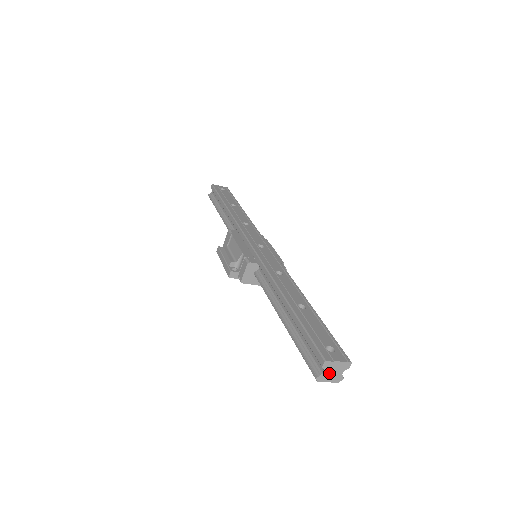
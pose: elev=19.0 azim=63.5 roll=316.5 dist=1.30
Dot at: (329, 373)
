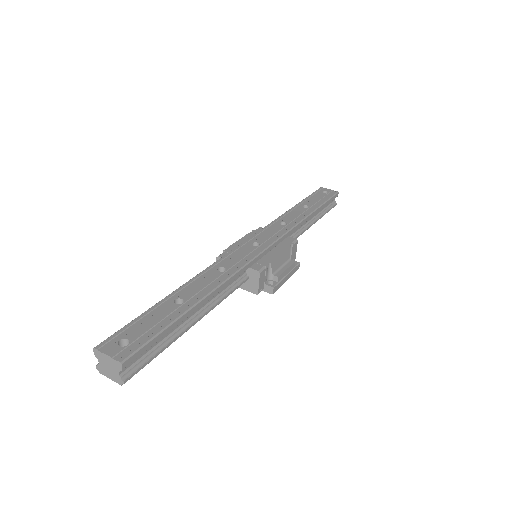
Dot at: (105, 366)
